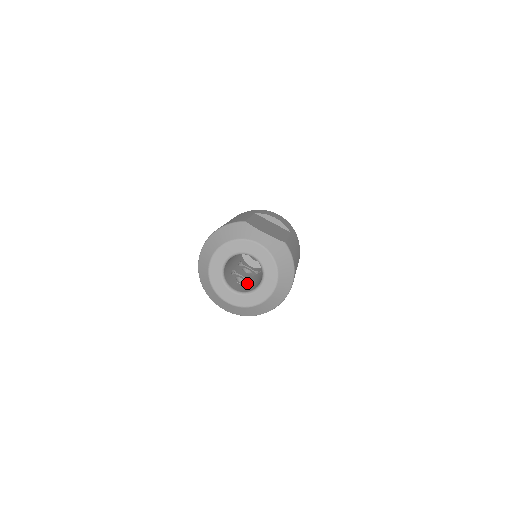
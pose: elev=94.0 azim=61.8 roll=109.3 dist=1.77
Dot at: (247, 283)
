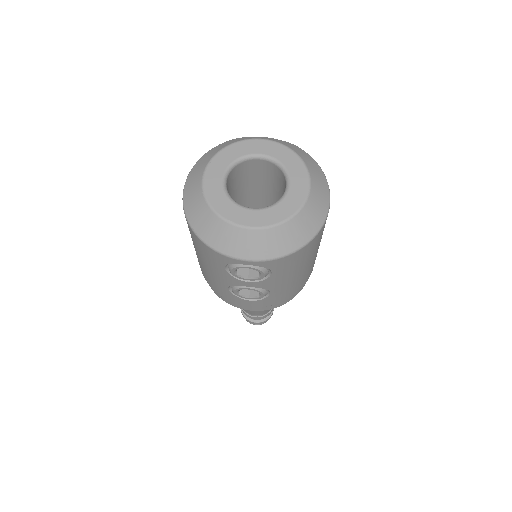
Dot at: occluded
